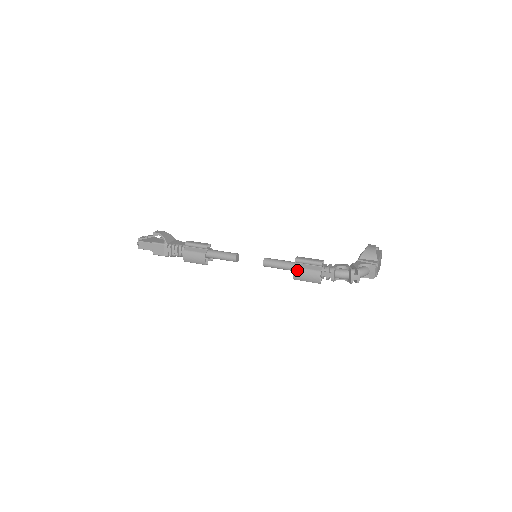
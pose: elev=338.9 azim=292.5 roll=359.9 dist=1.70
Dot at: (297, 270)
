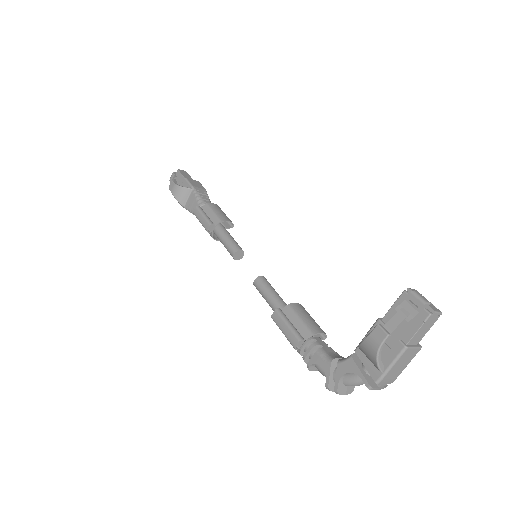
Dot at: occluded
